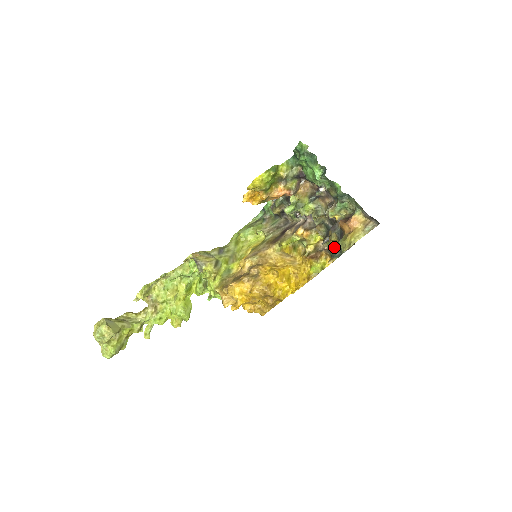
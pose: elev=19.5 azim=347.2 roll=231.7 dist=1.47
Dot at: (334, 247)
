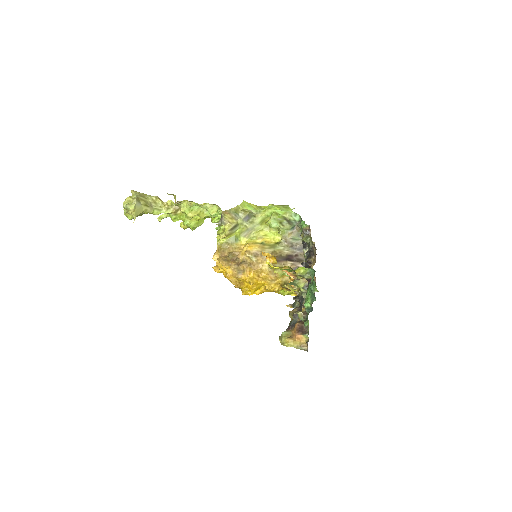
Dot at: (298, 304)
